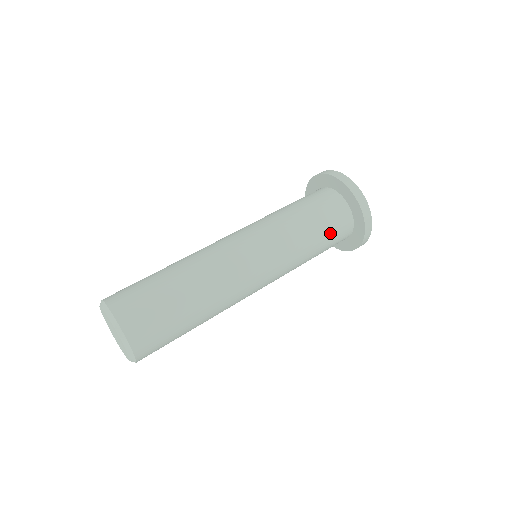
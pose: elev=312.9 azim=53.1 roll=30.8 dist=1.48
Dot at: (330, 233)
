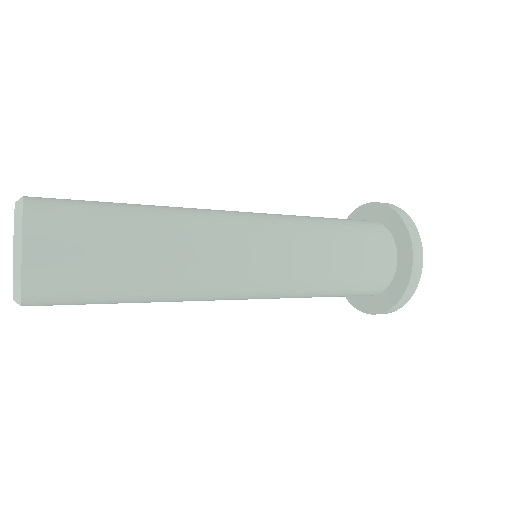
Dot at: occluded
